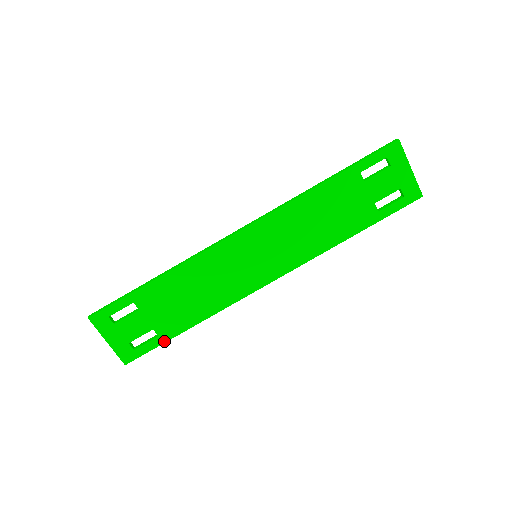
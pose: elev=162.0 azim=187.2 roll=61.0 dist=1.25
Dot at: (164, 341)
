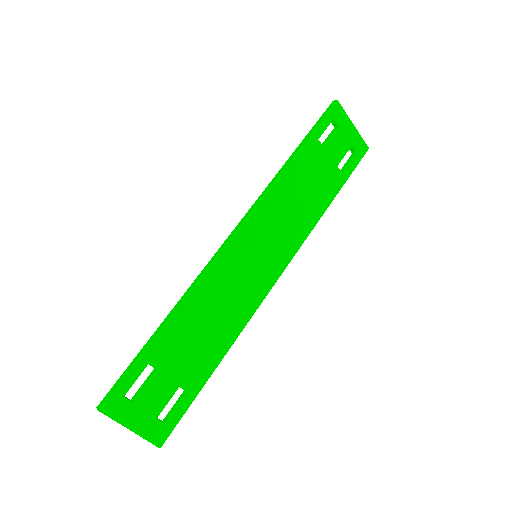
Dot at: (195, 395)
